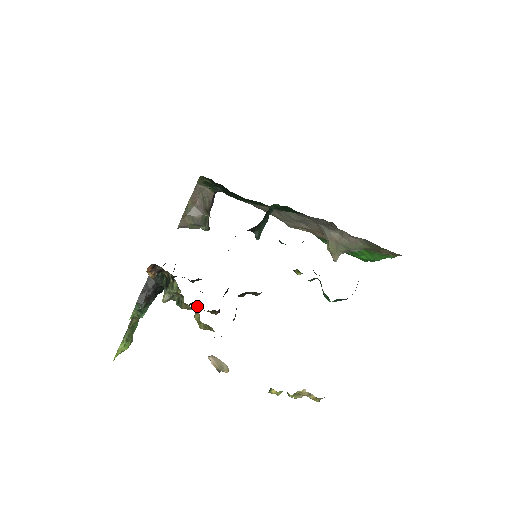
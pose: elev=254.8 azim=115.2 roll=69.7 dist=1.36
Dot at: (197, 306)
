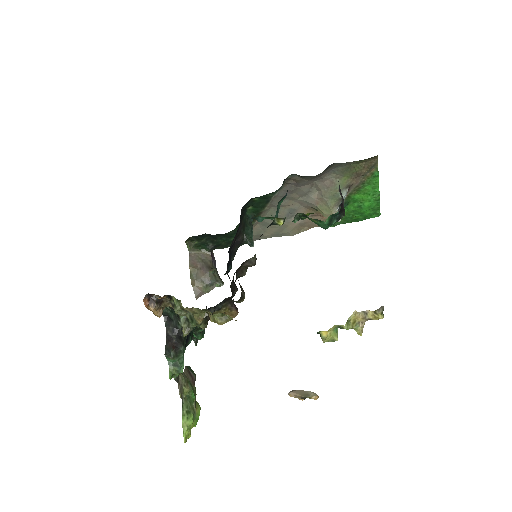
Dot at: occluded
